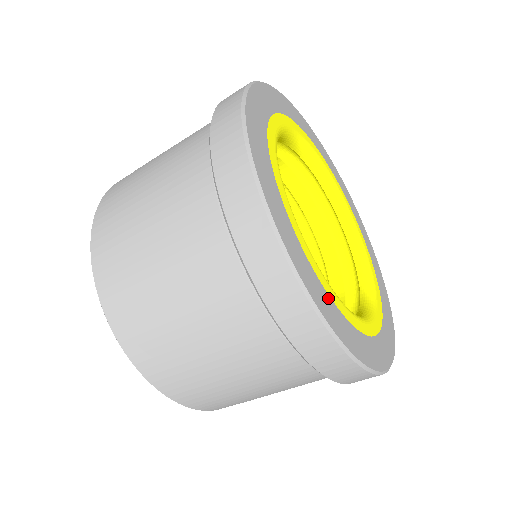
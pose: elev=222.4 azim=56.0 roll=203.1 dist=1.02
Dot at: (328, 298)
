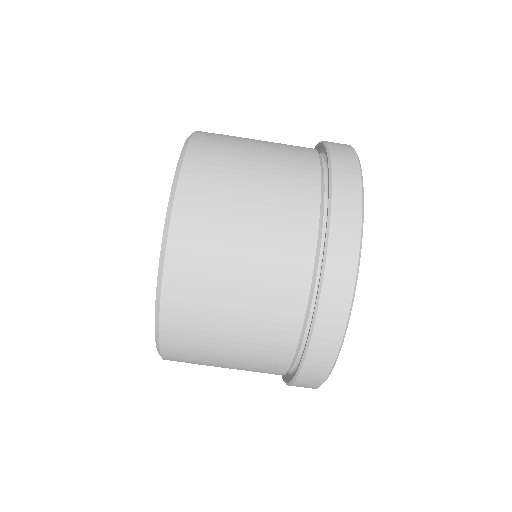
Dot at: occluded
